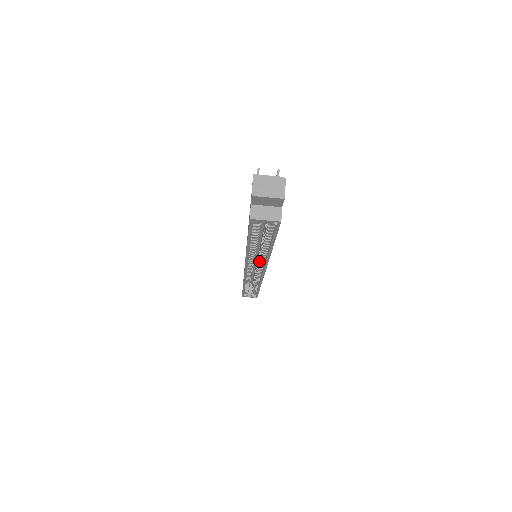
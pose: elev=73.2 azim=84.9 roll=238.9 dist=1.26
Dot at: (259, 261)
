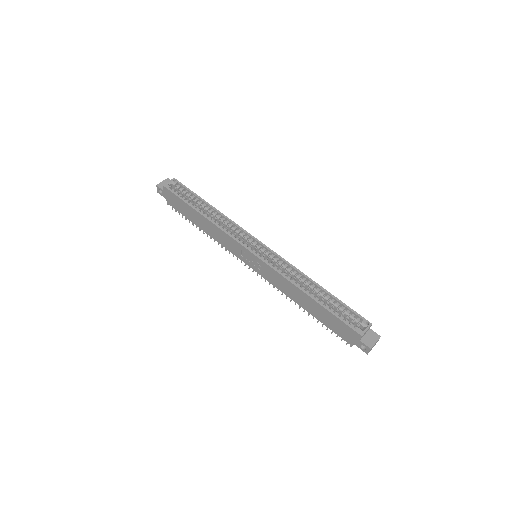
Dot at: (237, 233)
